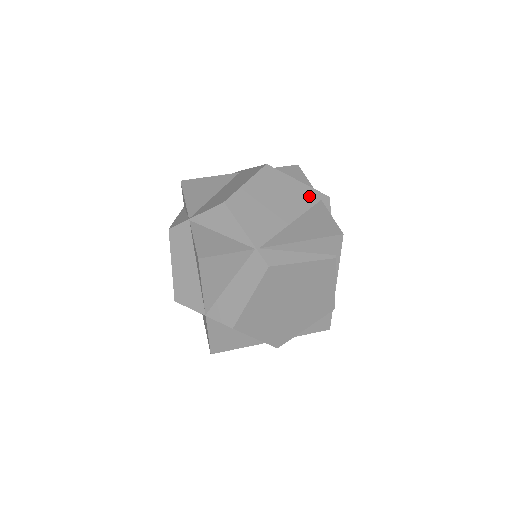
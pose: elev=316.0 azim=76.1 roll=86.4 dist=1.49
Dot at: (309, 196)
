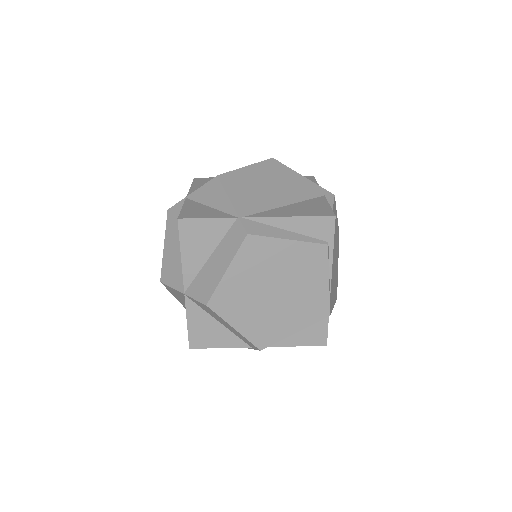
Dot at: (311, 190)
